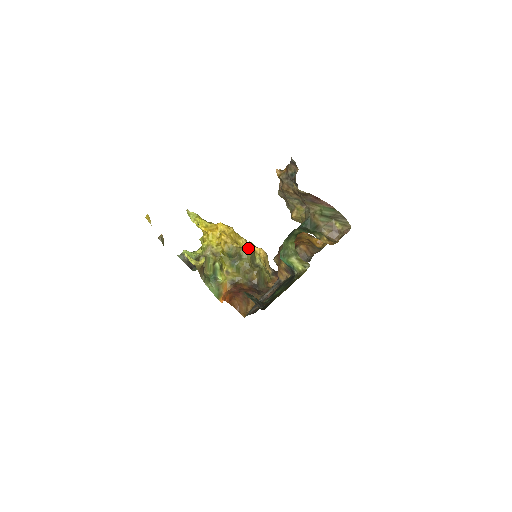
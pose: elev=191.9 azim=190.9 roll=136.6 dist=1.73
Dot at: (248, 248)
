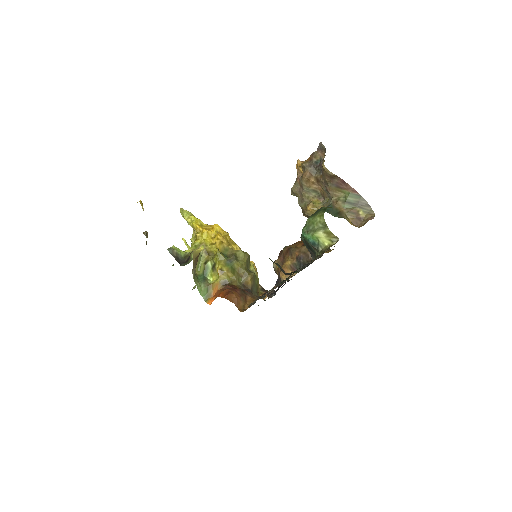
Dot at: occluded
